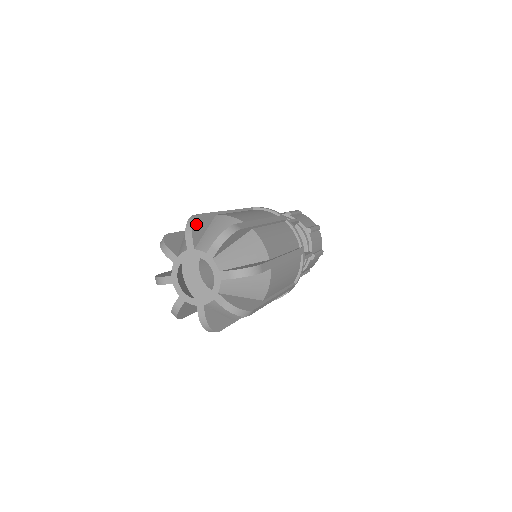
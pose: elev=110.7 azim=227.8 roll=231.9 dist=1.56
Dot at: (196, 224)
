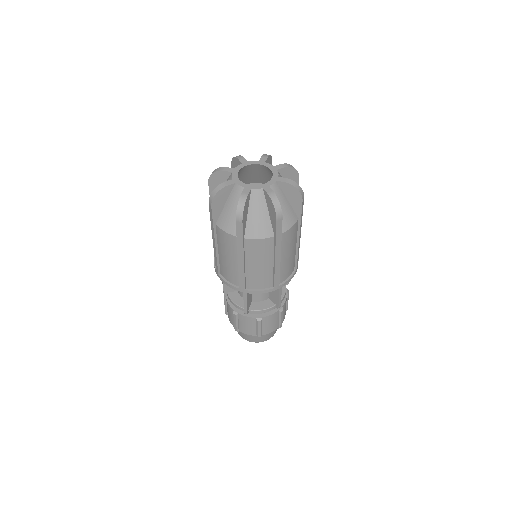
Dot at: occluded
